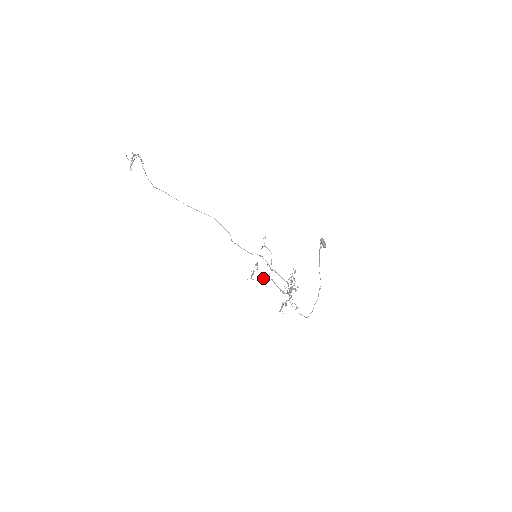
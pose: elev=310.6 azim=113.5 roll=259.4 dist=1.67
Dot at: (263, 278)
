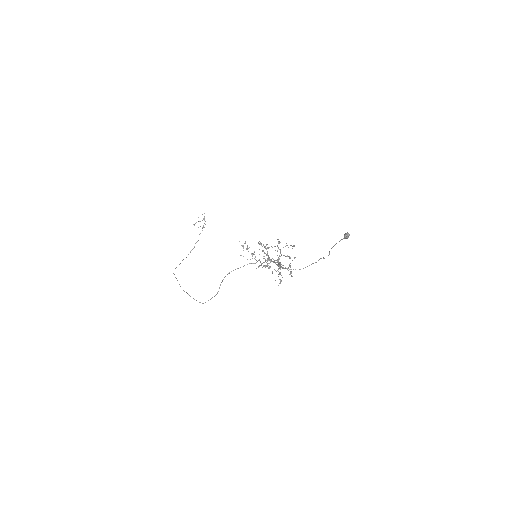
Dot at: (259, 243)
